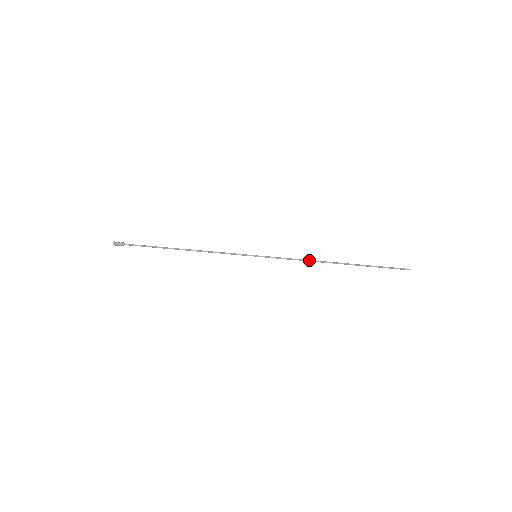
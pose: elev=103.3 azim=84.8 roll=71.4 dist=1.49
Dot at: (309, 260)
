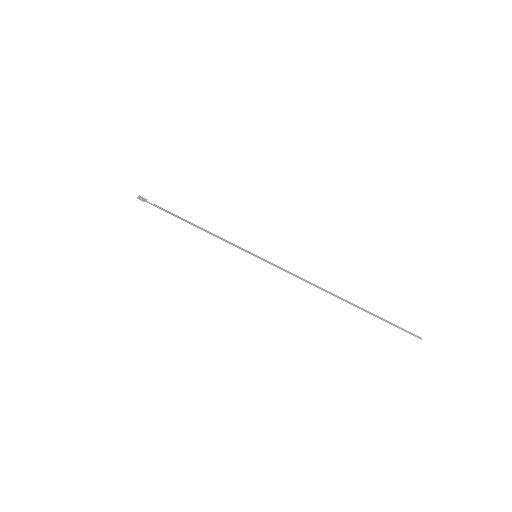
Dot at: (307, 281)
